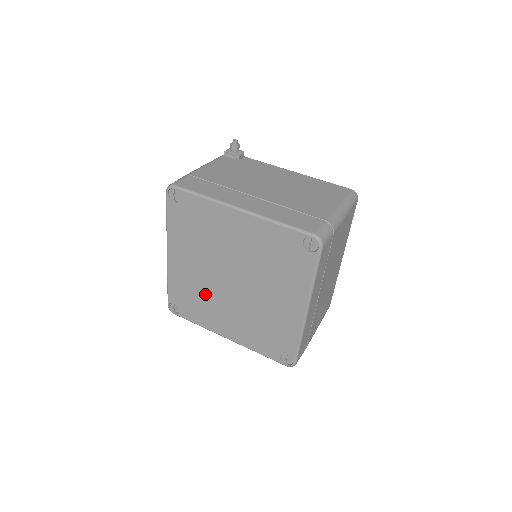
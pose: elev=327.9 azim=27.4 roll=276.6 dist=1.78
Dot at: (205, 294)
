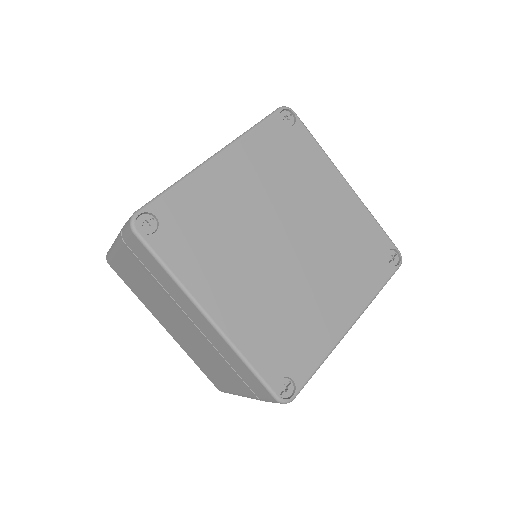
Dot at: (231, 235)
